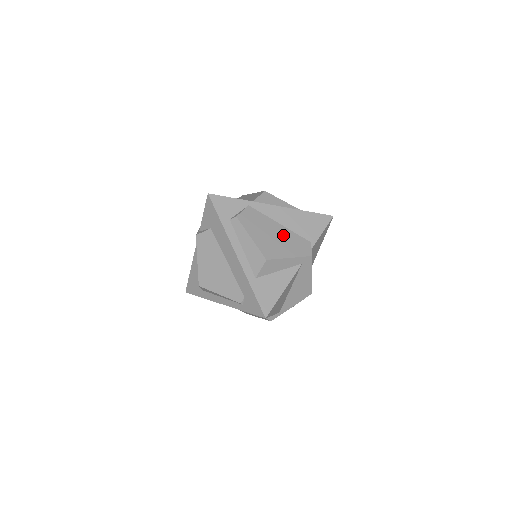
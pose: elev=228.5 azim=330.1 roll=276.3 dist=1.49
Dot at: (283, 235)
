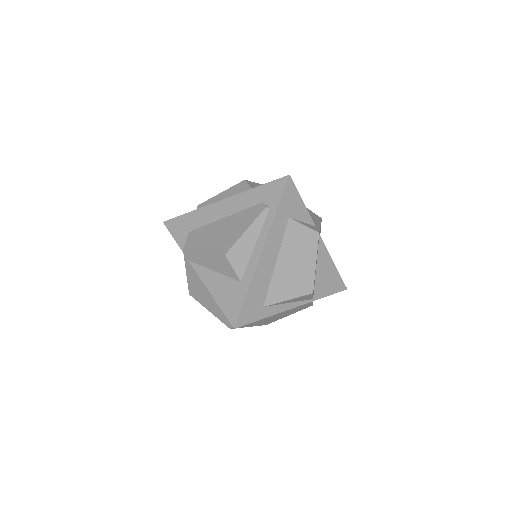
Dot at: occluded
